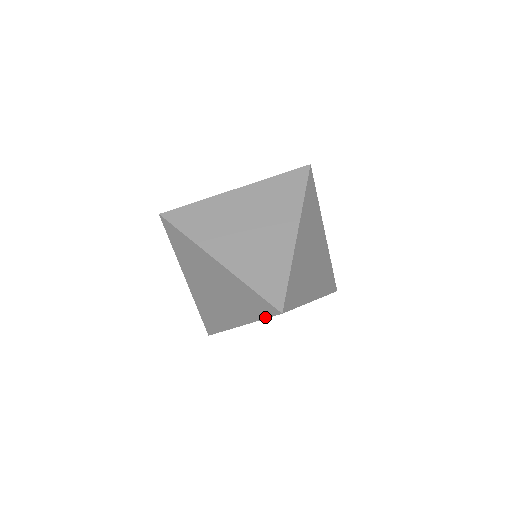
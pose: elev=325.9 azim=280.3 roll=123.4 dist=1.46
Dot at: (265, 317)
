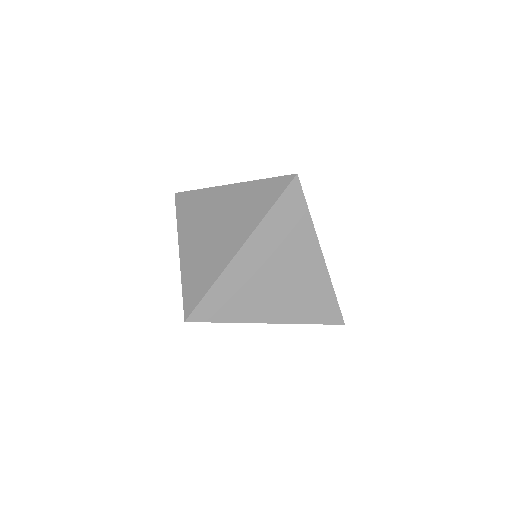
Dot at: (276, 199)
